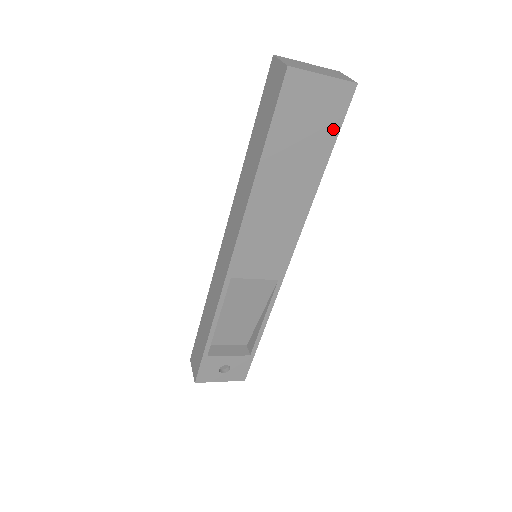
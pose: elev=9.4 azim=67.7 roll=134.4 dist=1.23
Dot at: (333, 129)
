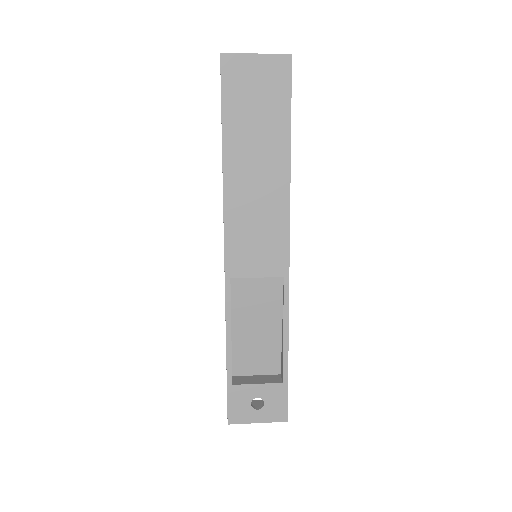
Dot at: (284, 101)
